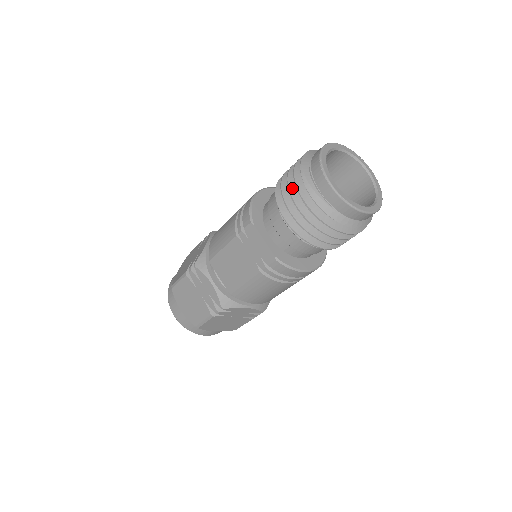
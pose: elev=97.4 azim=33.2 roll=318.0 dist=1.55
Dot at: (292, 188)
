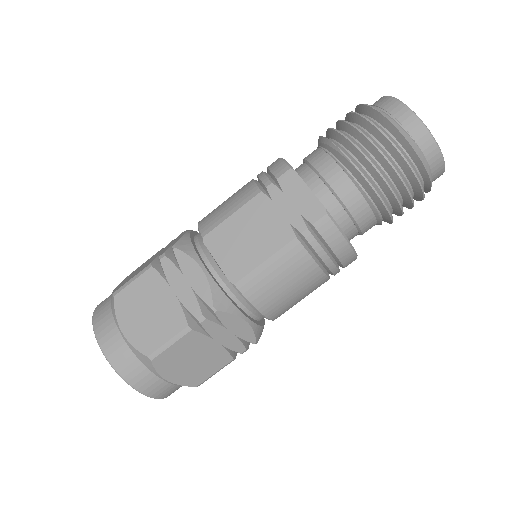
Dot at: (355, 125)
